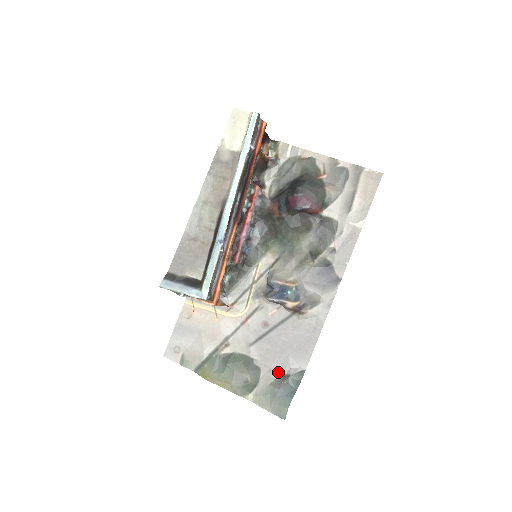
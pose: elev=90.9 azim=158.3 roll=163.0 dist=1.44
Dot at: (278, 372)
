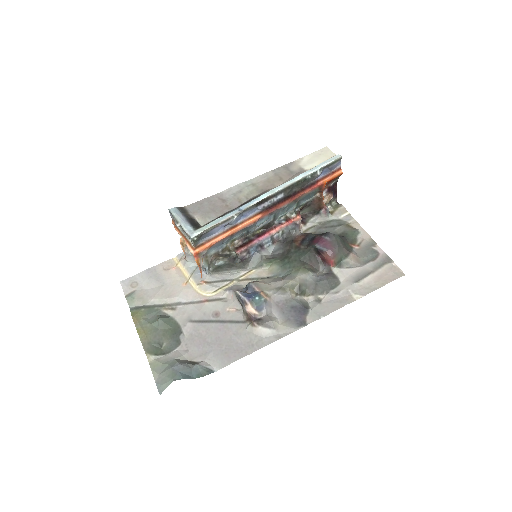
Dot at: (192, 357)
